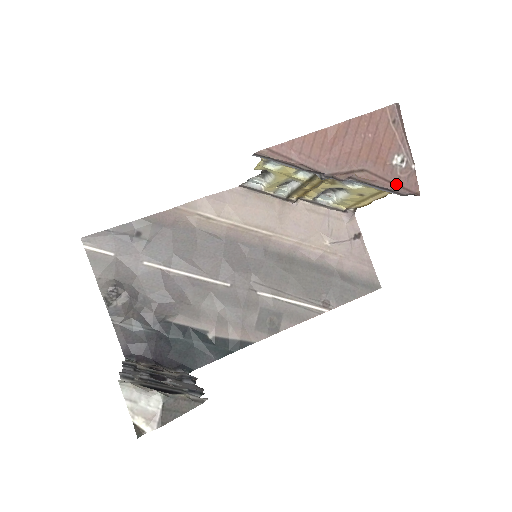
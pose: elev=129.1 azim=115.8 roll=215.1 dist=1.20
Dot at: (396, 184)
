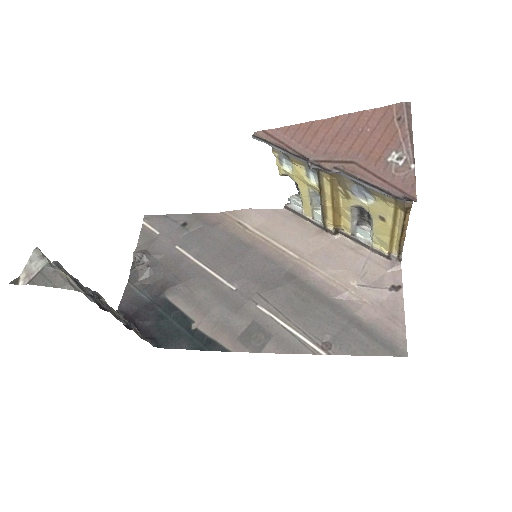
Dot at: (387, 182)
